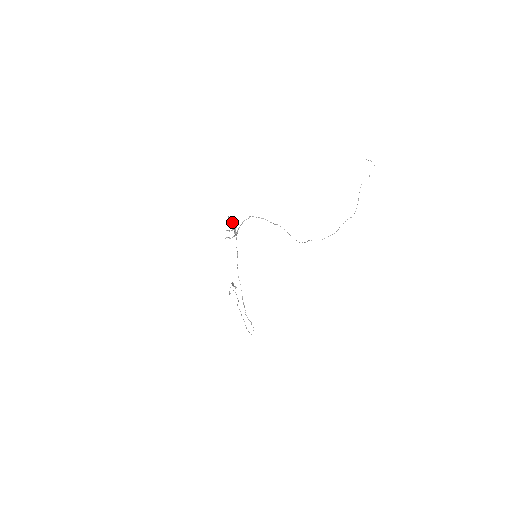
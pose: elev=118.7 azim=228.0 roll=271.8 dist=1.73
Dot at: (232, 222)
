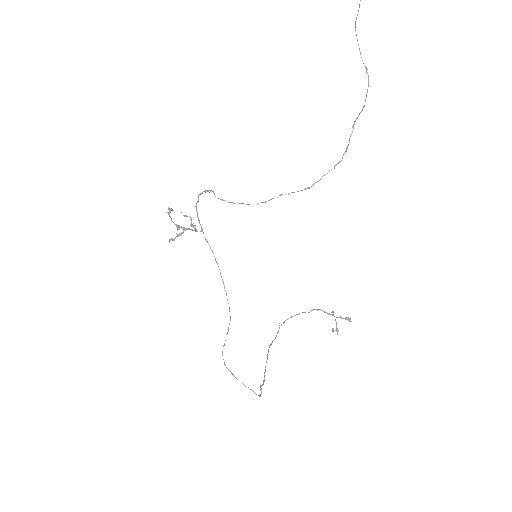
Dot at: occluded
